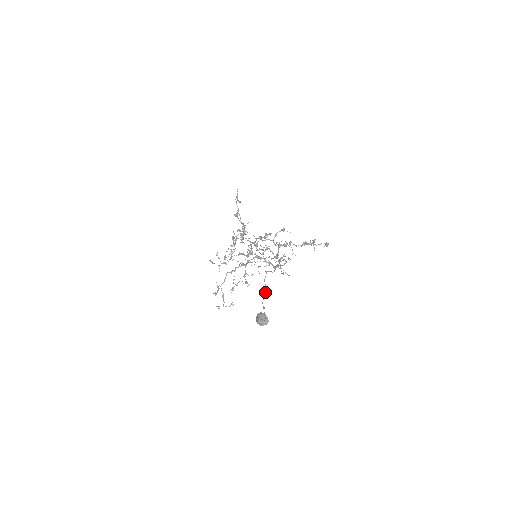
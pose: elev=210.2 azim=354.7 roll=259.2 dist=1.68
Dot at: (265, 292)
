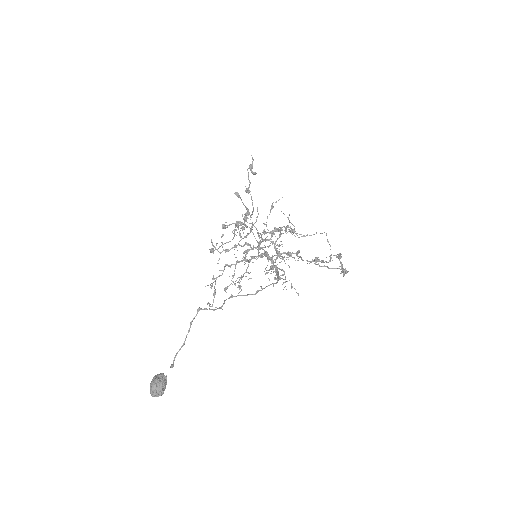
Dot at: (184, 341)
